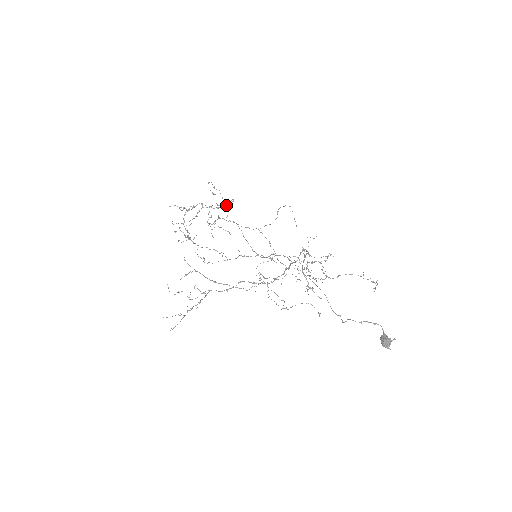
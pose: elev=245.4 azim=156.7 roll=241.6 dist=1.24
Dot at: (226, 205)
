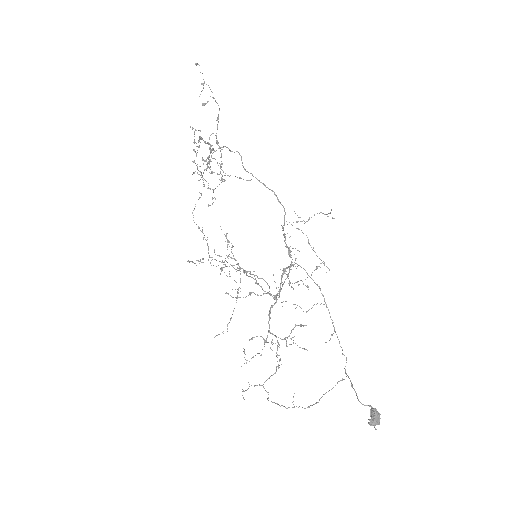
Dot at: (216, 142)
